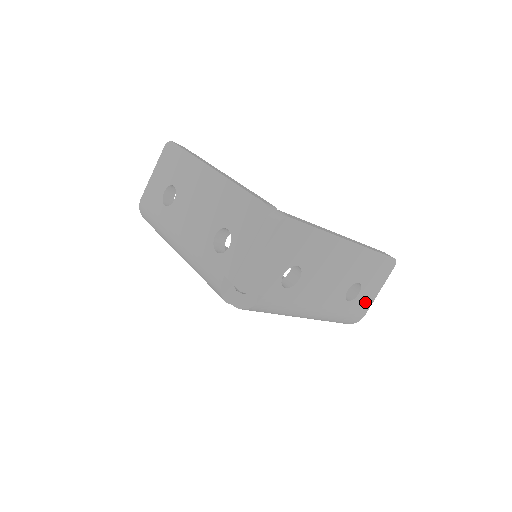
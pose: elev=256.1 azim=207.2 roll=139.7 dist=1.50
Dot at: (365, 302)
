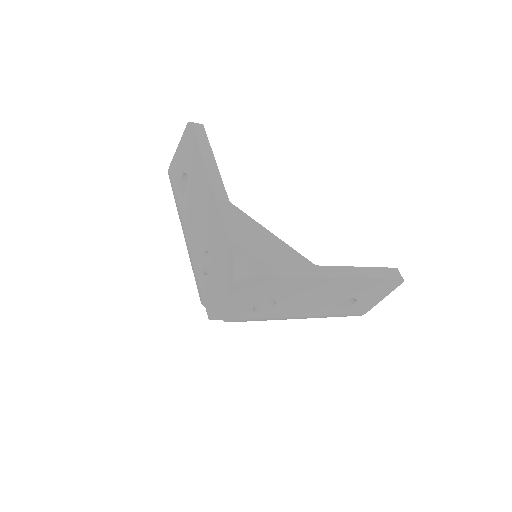
Dot at: (364, 307)
